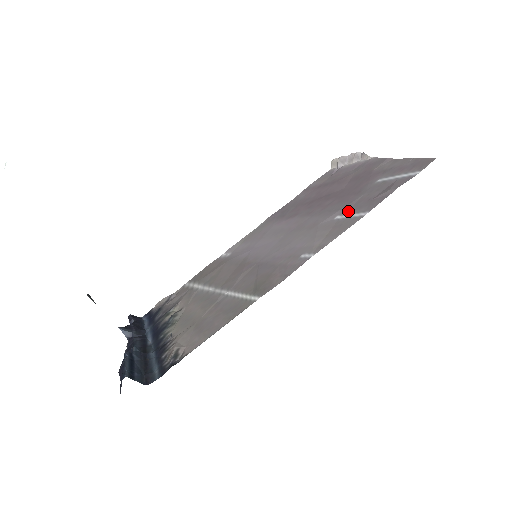
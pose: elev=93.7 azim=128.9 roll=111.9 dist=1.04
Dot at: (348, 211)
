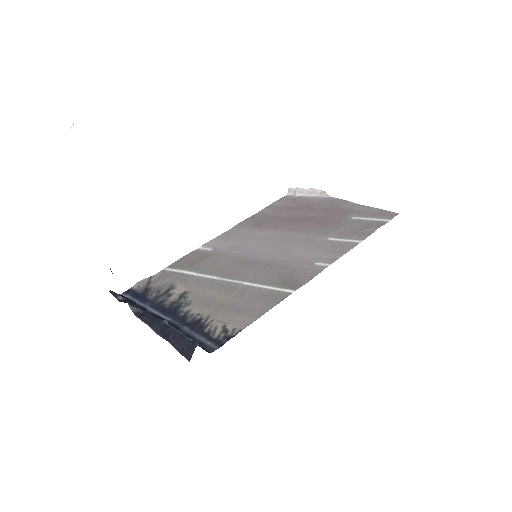
Dot at: (339, 236)
